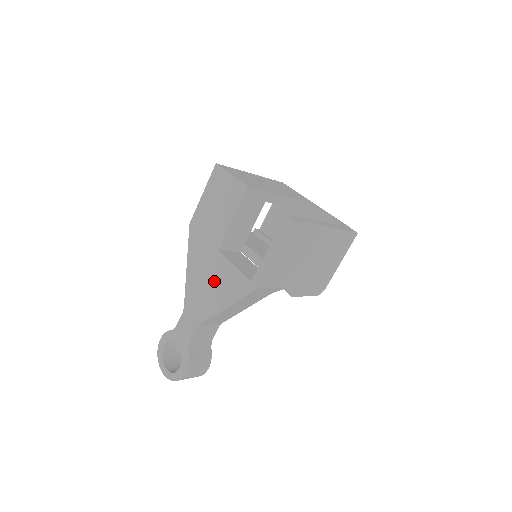
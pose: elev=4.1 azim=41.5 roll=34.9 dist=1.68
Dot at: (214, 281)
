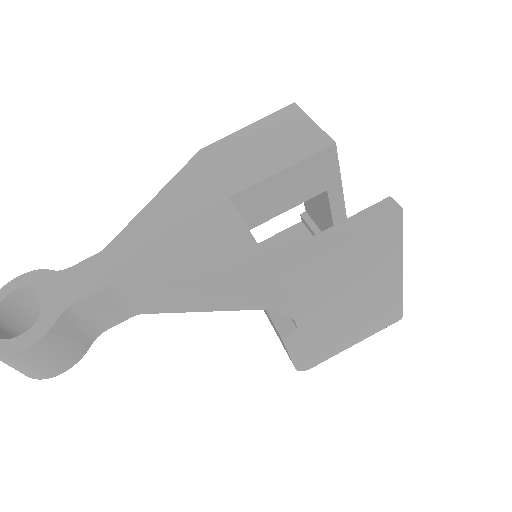
Dot at: (192, 233)
